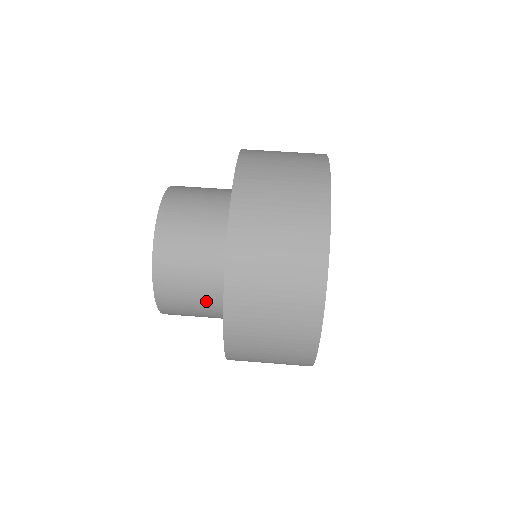
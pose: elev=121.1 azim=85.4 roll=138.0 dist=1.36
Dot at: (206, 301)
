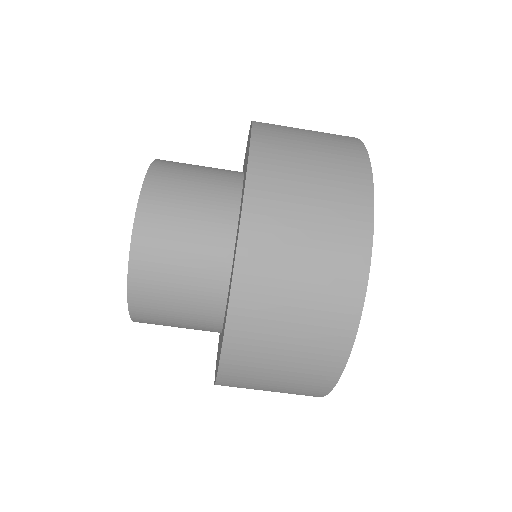
Dot at: occluded
